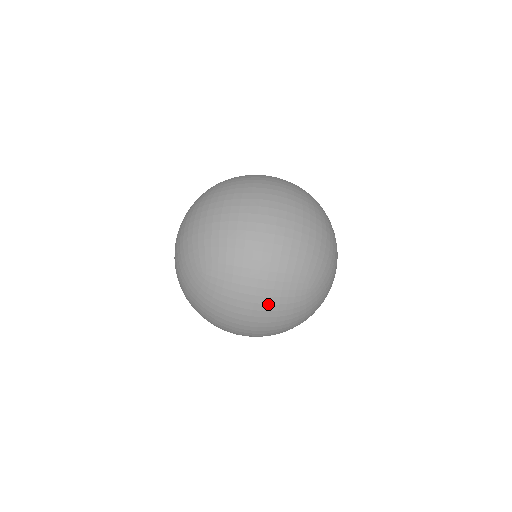
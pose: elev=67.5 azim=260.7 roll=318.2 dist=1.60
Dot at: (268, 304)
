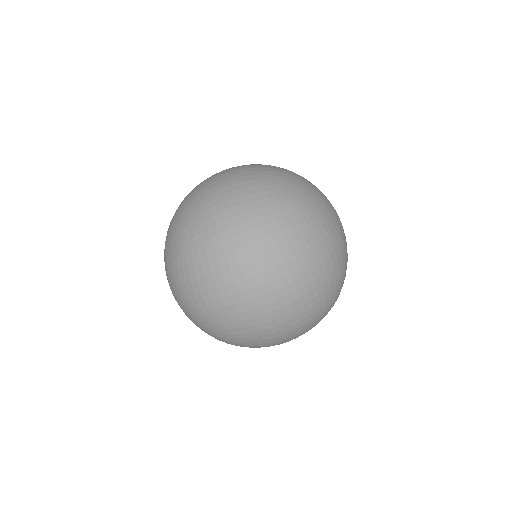
Dot at: (255, 229)
